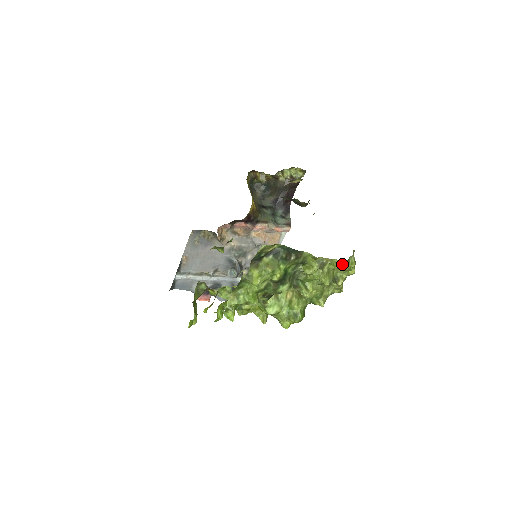
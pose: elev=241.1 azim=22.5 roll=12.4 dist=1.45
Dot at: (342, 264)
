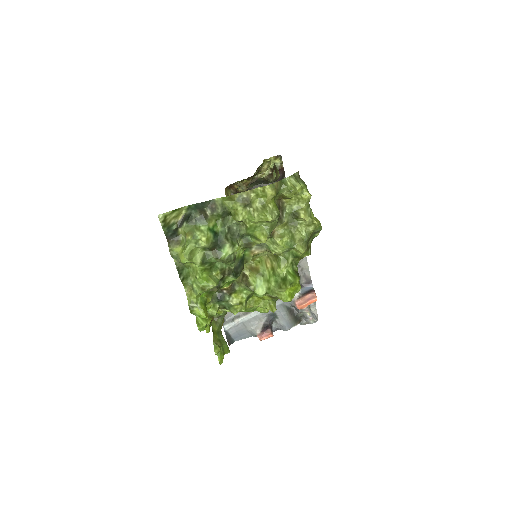
Dot at: (269, 188)
